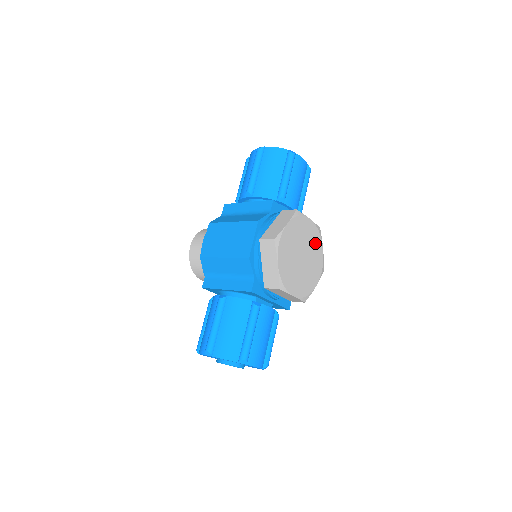
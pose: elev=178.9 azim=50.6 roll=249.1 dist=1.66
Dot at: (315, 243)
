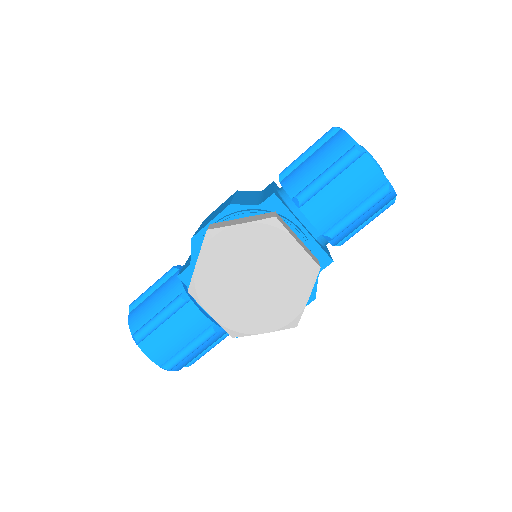
Dot at: (294, 280)
